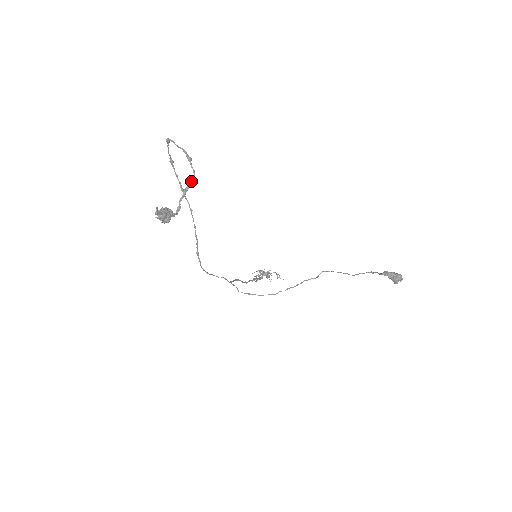
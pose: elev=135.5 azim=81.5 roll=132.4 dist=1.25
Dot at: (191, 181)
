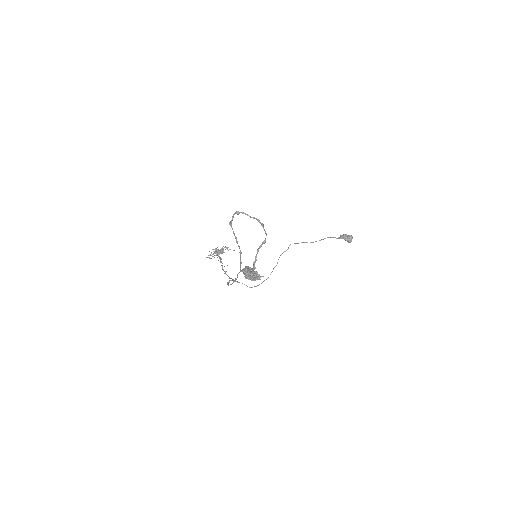
Dot at: (264, 241)
